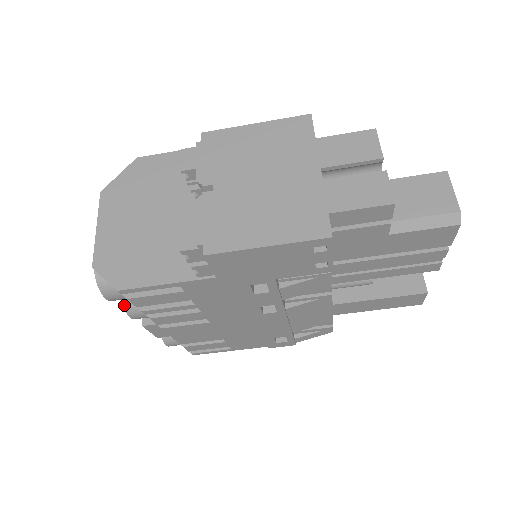
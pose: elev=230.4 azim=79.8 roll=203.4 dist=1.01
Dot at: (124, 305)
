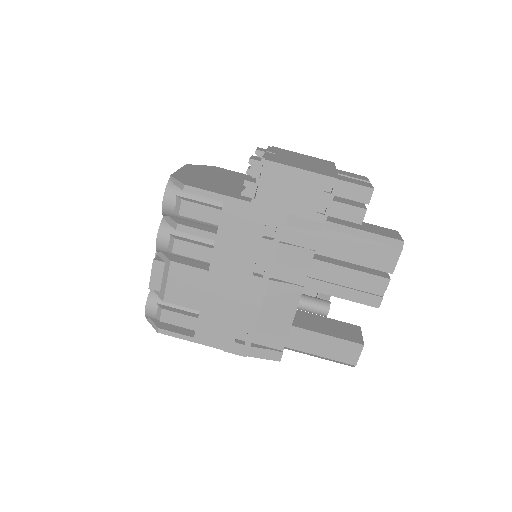
Dot at: (161, 225)
